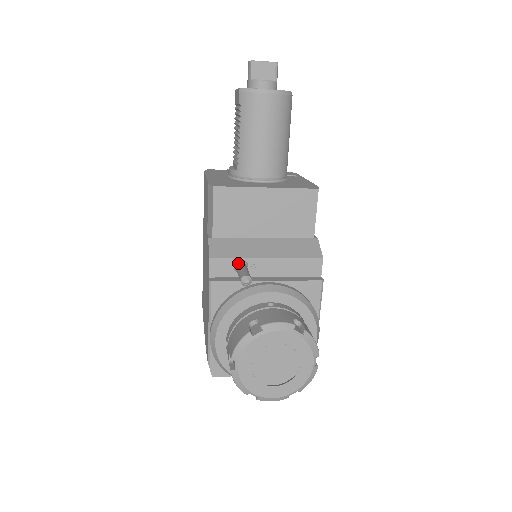
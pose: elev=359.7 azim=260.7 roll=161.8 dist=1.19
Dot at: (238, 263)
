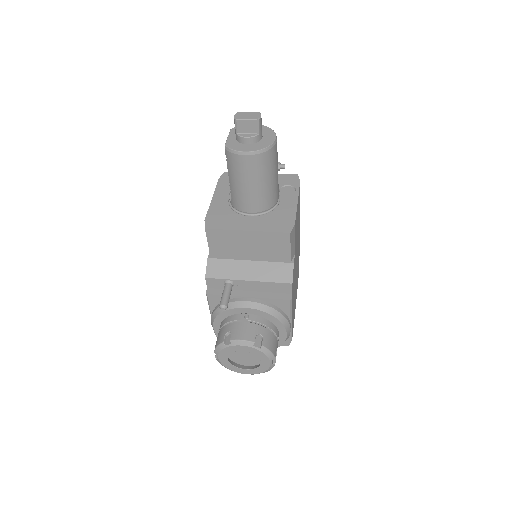
Dot at: (226, 283)
